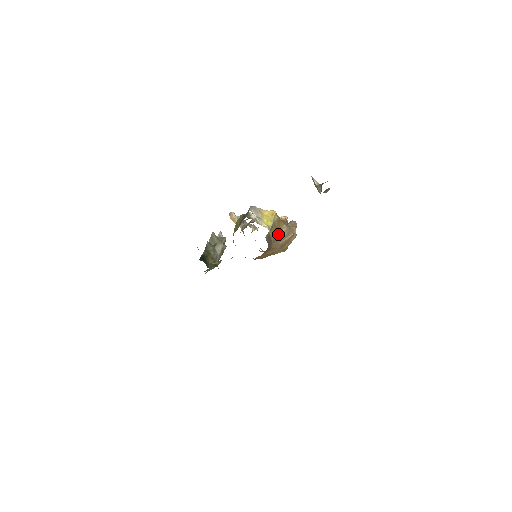
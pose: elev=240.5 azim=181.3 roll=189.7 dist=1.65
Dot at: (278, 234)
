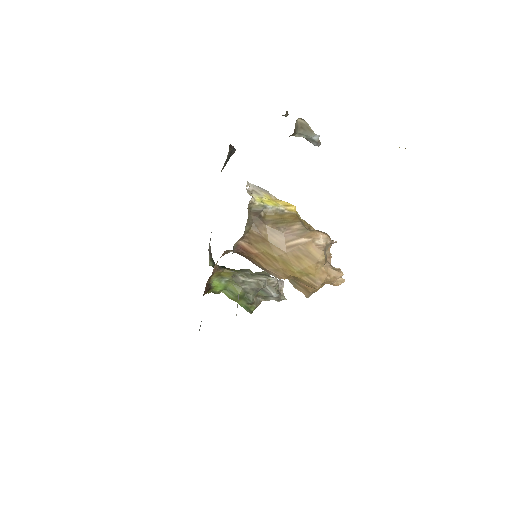
Dot at: (284, 227)
